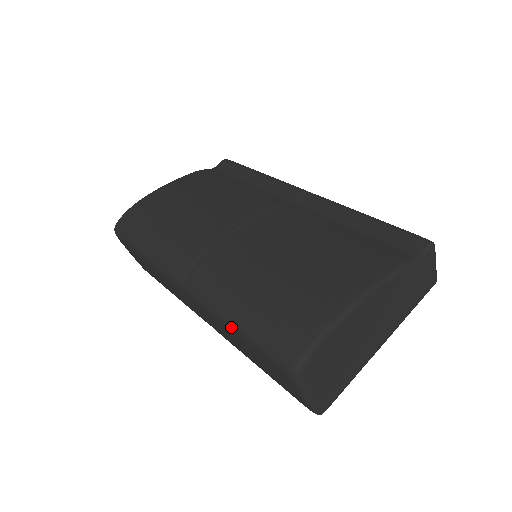
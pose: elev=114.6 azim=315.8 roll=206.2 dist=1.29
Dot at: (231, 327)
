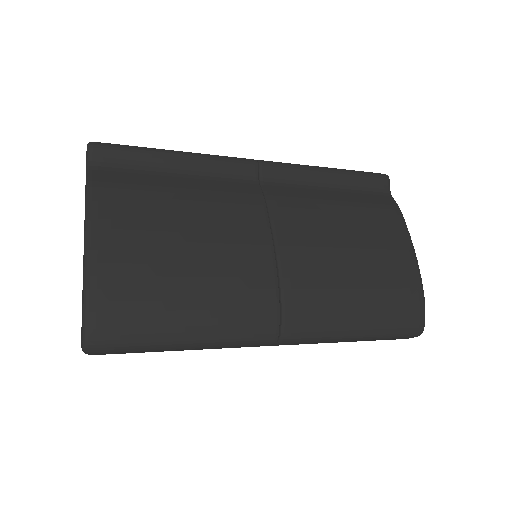
Dot at: (355, 340)
